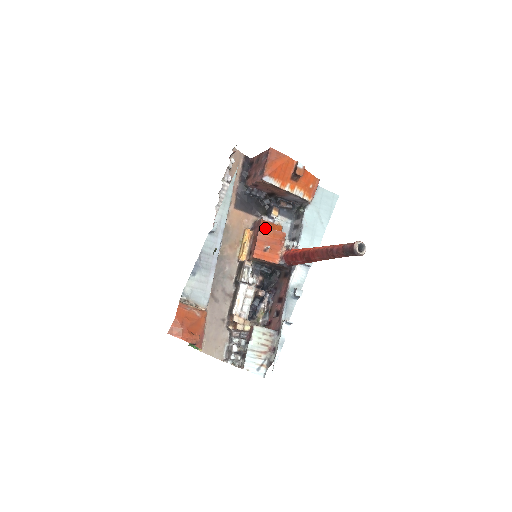
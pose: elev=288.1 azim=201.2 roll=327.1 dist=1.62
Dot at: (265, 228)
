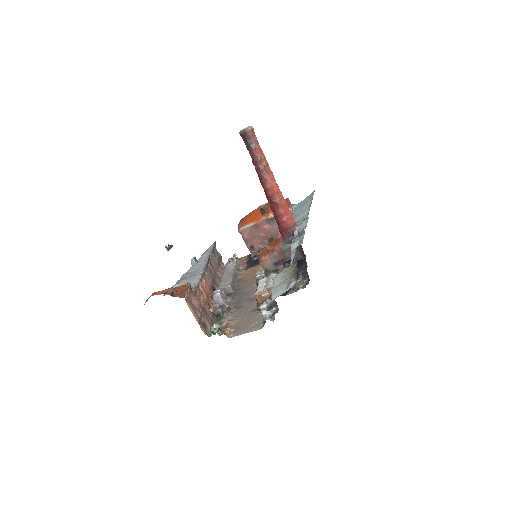
Dot at: (264, 247)
